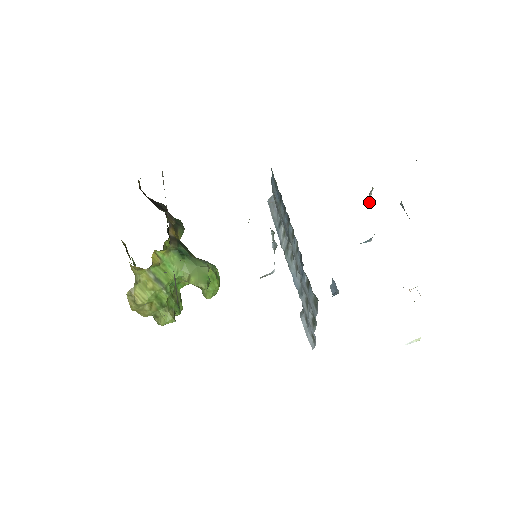
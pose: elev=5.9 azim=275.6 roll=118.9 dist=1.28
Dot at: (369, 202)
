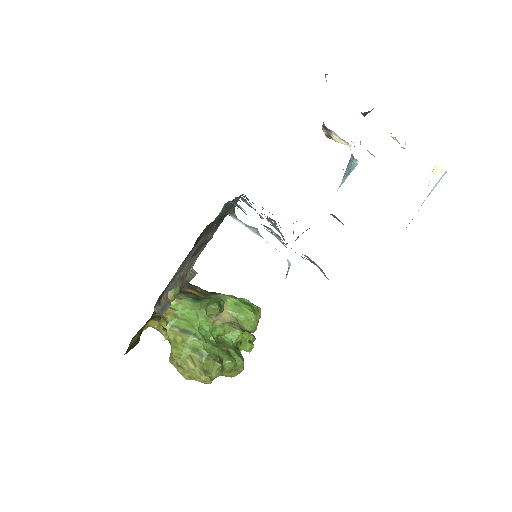
Dot at: occluded
